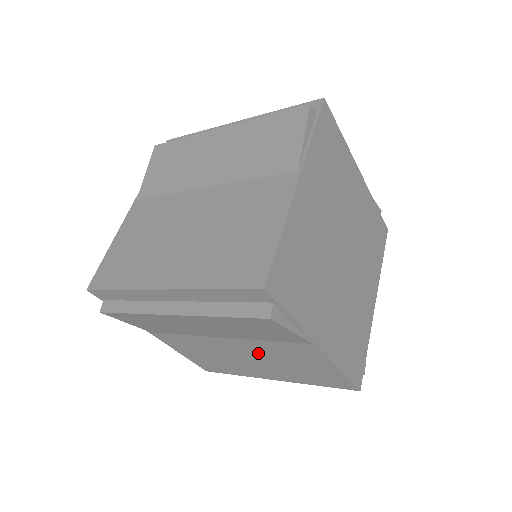
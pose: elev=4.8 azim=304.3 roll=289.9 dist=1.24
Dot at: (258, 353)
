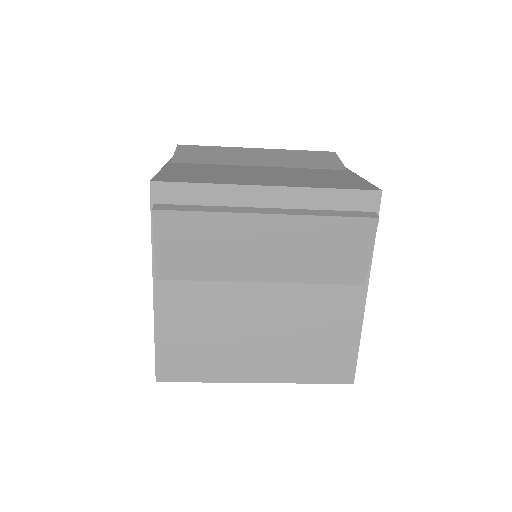
Dot at: (285, 314)
